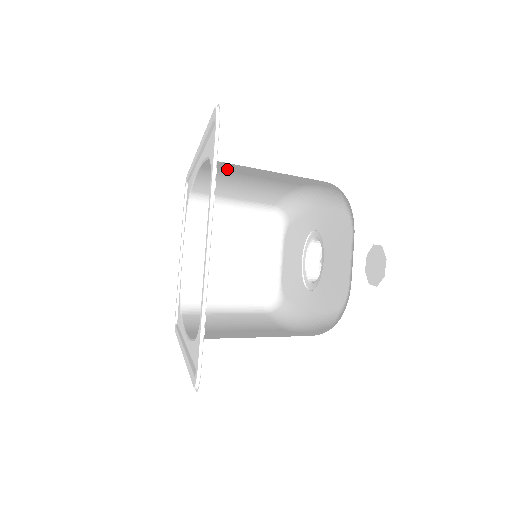
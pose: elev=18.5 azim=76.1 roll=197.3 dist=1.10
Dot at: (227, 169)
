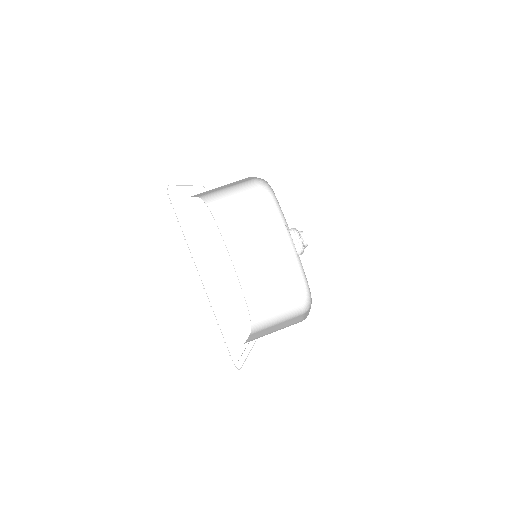
Dot at: (238, 244)
